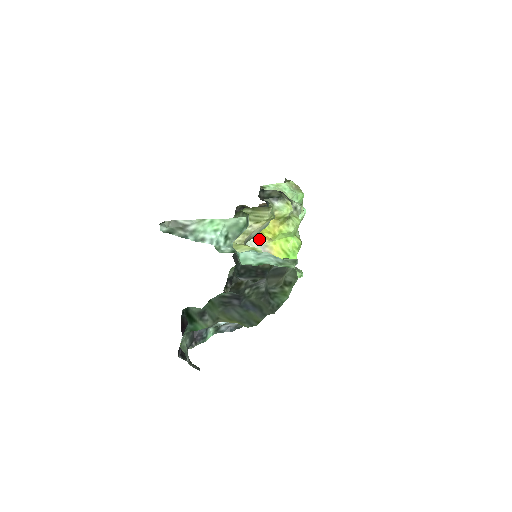
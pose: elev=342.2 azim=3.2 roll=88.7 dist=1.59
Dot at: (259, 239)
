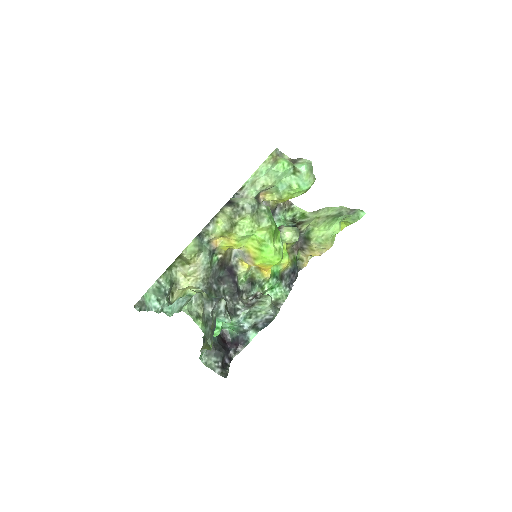
Dot at: (239, 249)
